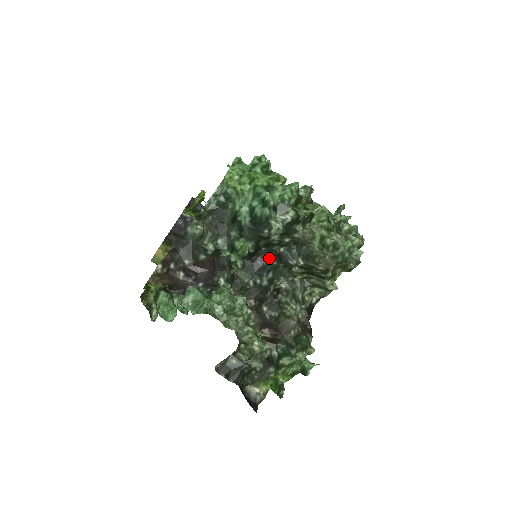
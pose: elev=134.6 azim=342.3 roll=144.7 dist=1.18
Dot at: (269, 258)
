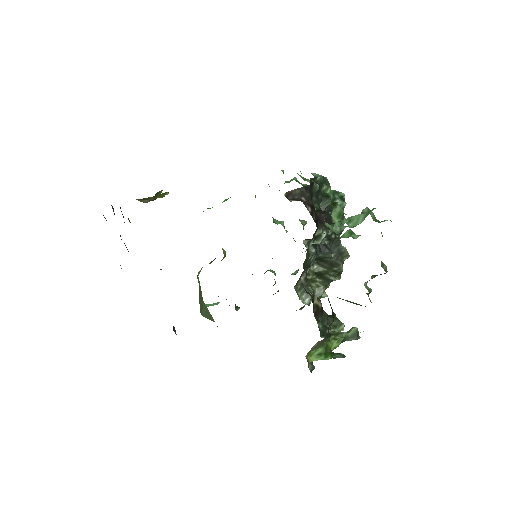
Dot at: occluded
